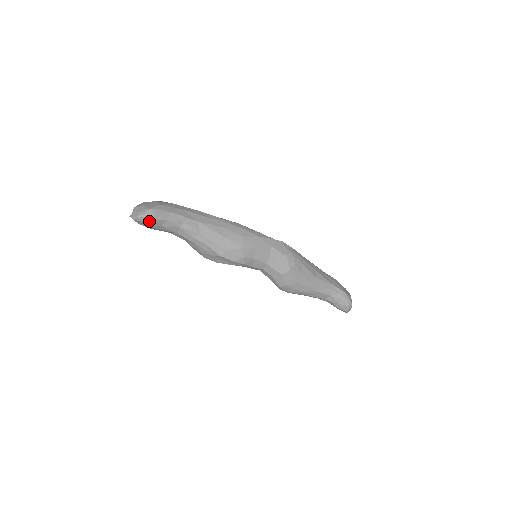
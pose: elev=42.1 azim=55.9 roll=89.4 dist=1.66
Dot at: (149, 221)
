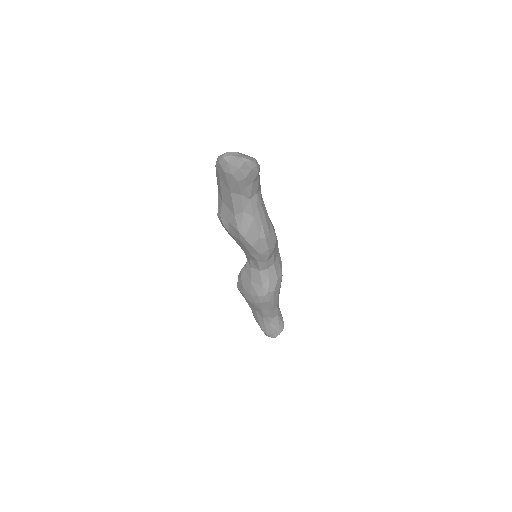
Dot at: (255, 171)
